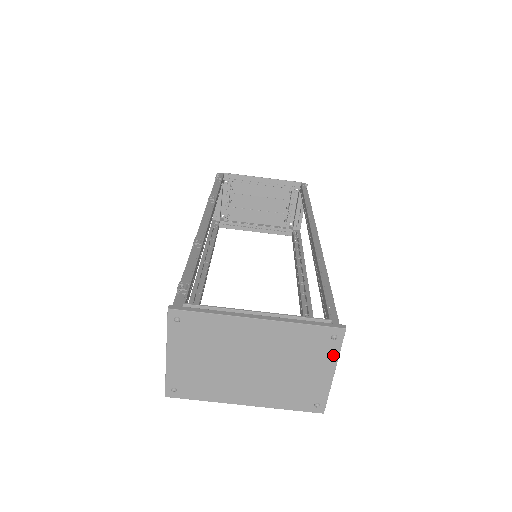
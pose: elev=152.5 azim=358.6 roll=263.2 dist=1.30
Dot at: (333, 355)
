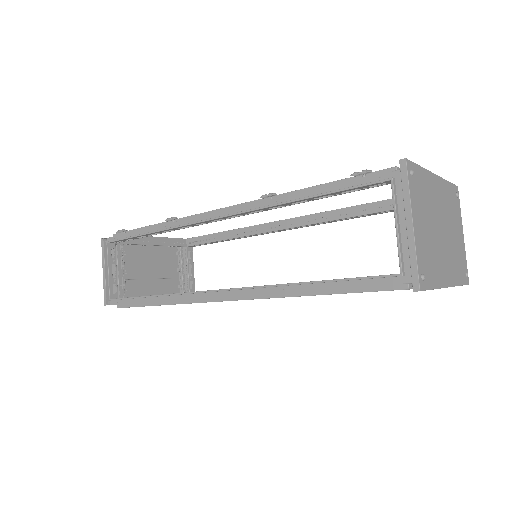
Dot at: (460, 214)
